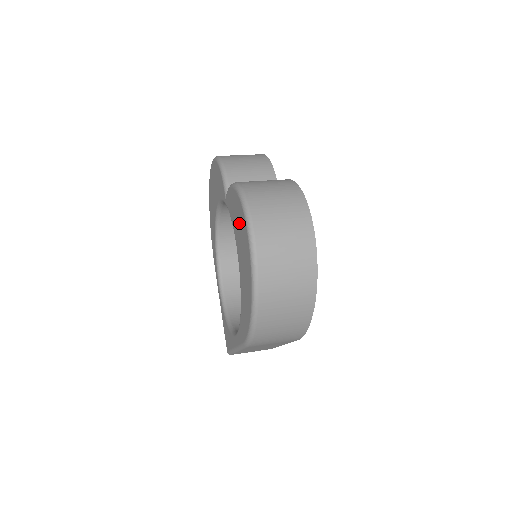
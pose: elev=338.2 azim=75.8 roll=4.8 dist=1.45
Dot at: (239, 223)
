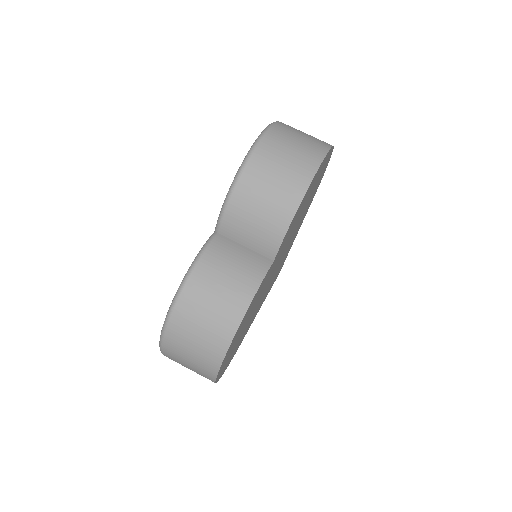
Dot at: occluded
